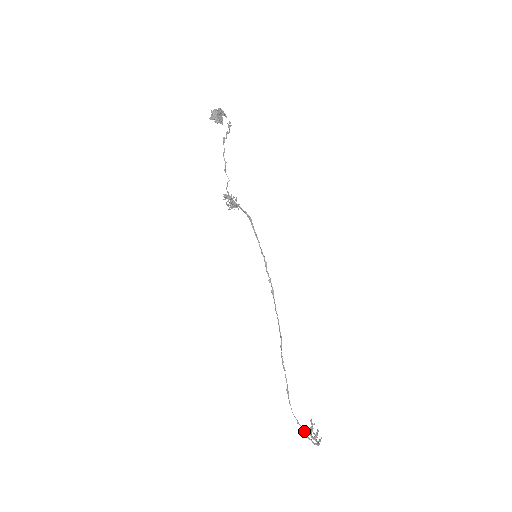
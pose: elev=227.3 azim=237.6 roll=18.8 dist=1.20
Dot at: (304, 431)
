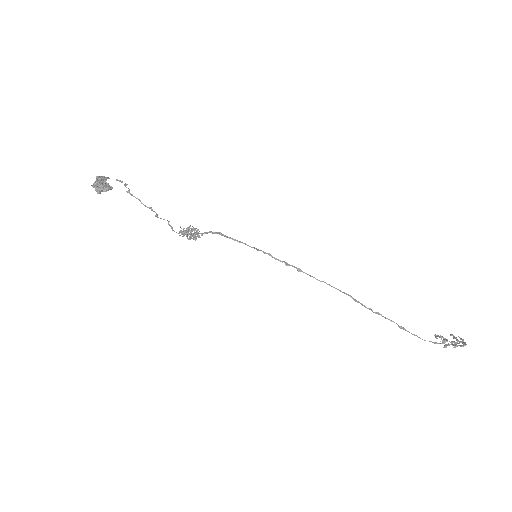
Dot at: (445, 346)
